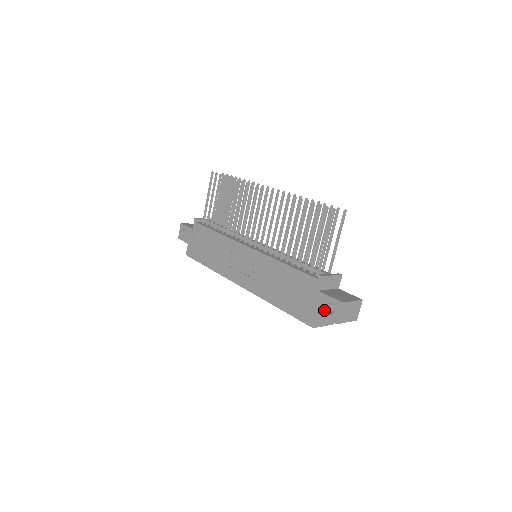
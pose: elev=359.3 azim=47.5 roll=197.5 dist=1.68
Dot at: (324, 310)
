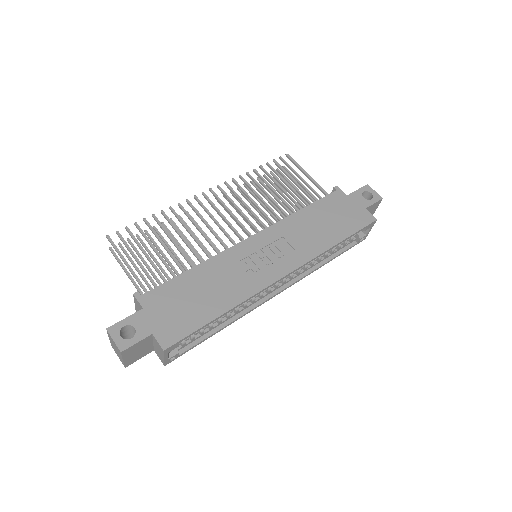
Dot at: (366, 200)
